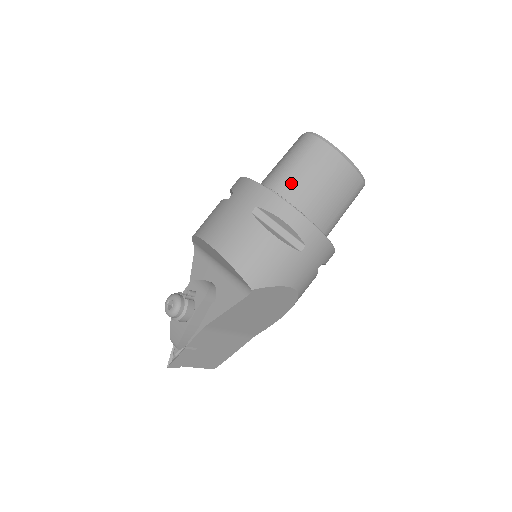
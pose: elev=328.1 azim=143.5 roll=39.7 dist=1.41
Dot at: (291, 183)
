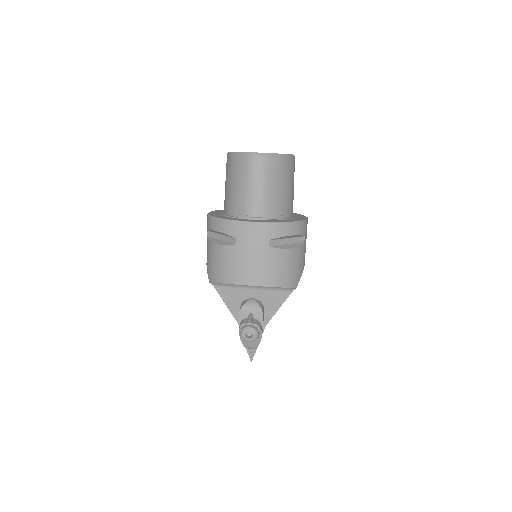
Dot at: (269, 202)
